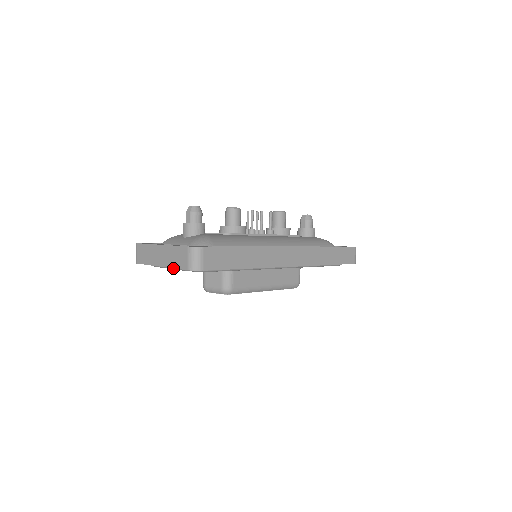
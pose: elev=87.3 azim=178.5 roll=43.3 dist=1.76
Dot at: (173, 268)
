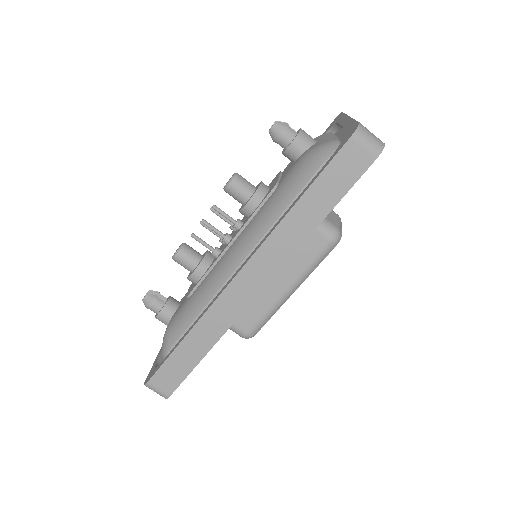
Dot at: occluded
